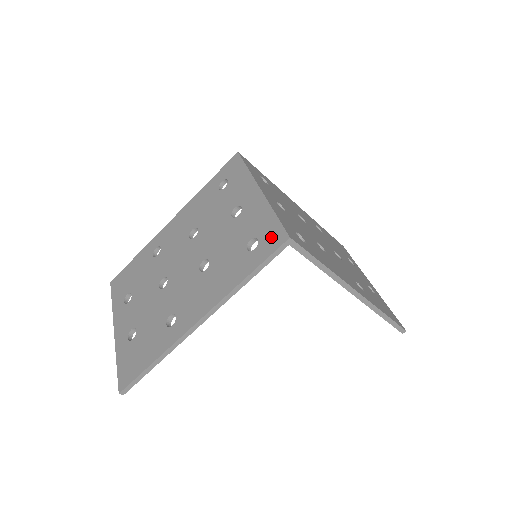
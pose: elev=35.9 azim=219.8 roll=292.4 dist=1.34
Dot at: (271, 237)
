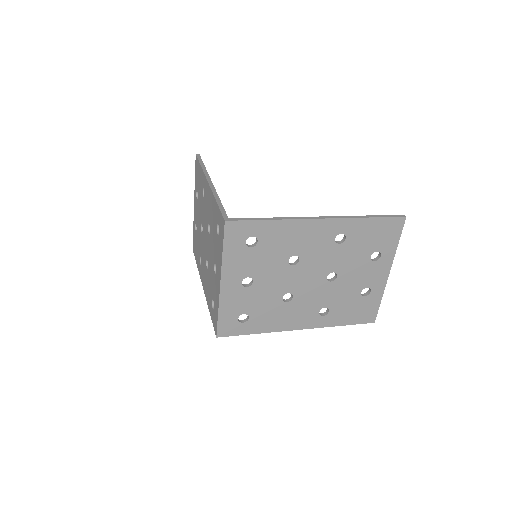
Dot at: (215, 320)
